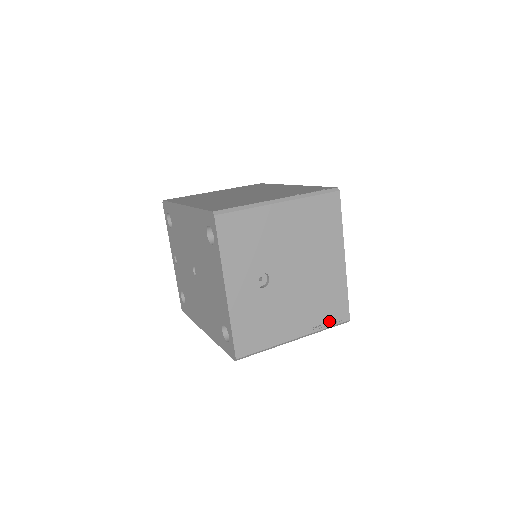
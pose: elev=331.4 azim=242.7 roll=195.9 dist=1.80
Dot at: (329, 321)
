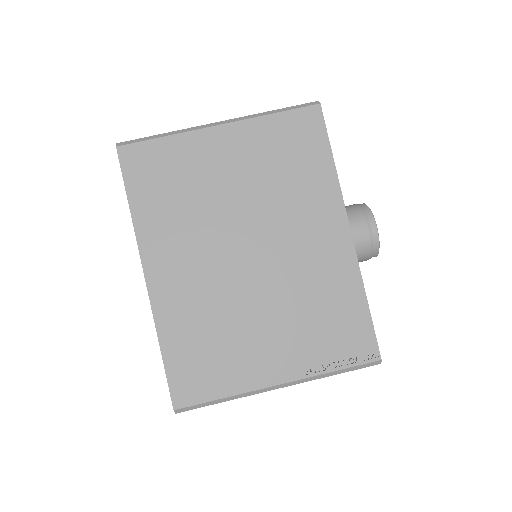
Dot at: occluded
